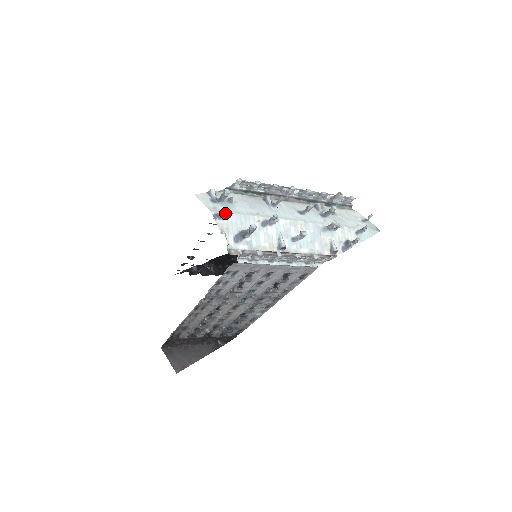
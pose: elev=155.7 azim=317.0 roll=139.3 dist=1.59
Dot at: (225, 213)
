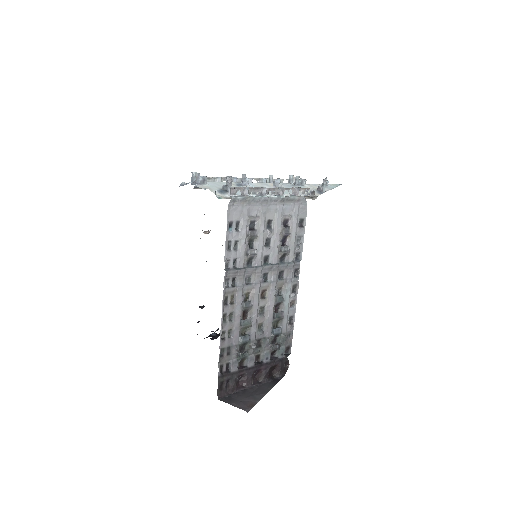
Dot at: (200, 177)
